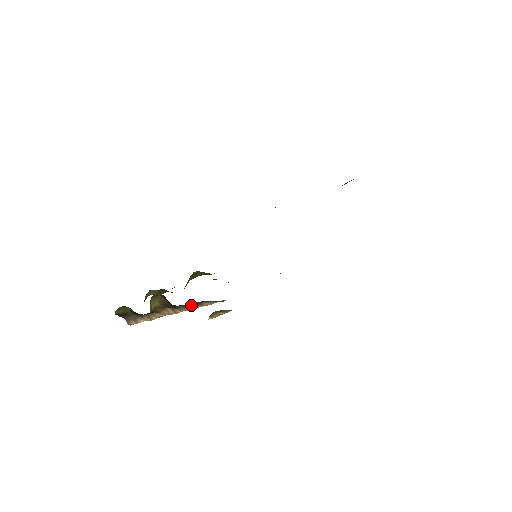
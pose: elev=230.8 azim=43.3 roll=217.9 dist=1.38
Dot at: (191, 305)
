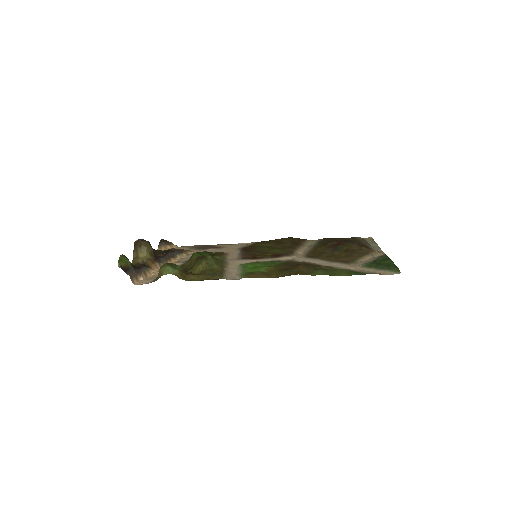
Dot at: (170, 258)
